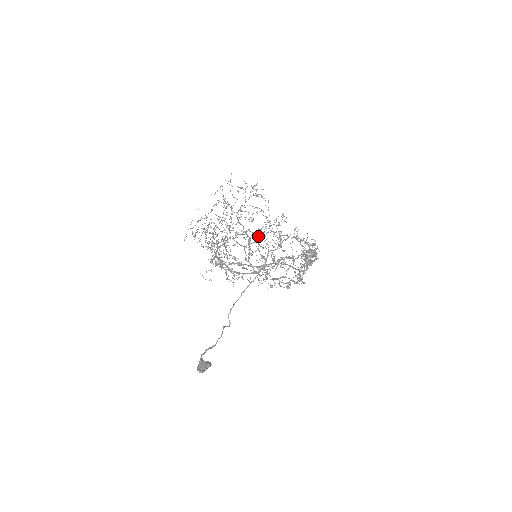
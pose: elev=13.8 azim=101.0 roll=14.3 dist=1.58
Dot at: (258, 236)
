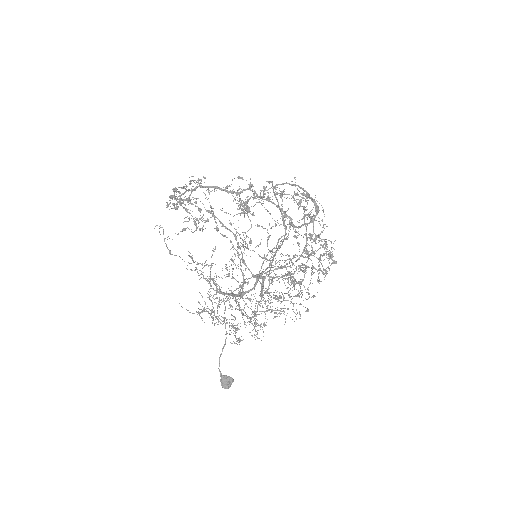
Dot at: occluded
